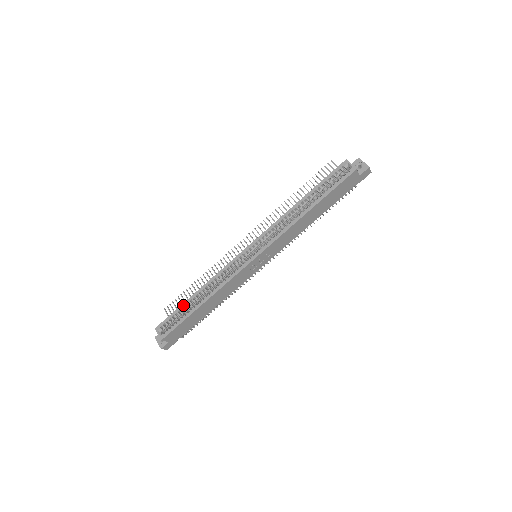
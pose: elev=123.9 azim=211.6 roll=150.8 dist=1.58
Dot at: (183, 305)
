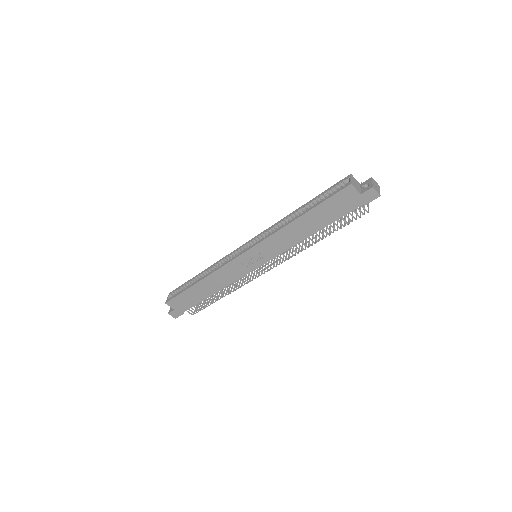
Dot at: (190, 280)
